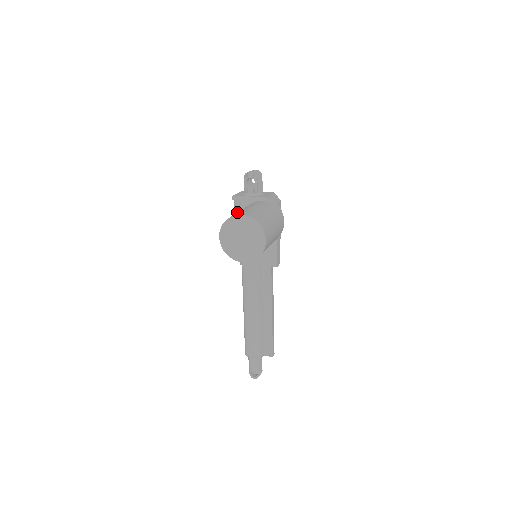
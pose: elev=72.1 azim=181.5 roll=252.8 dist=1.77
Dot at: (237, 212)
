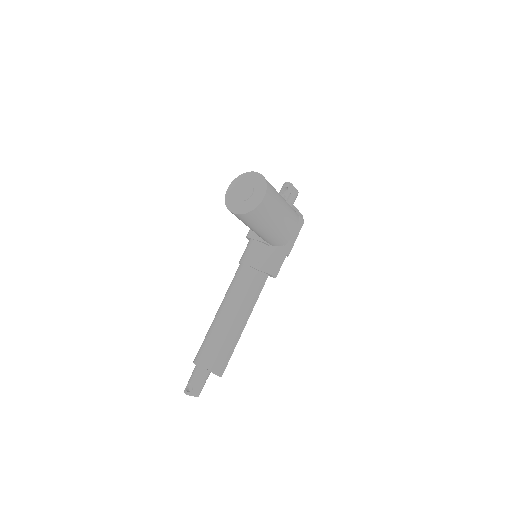
Dot at: occluded
